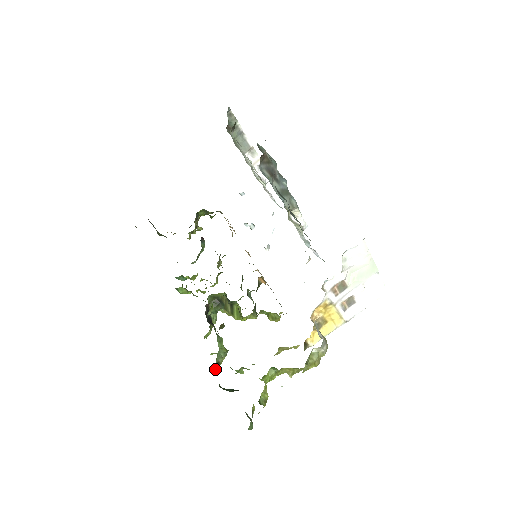
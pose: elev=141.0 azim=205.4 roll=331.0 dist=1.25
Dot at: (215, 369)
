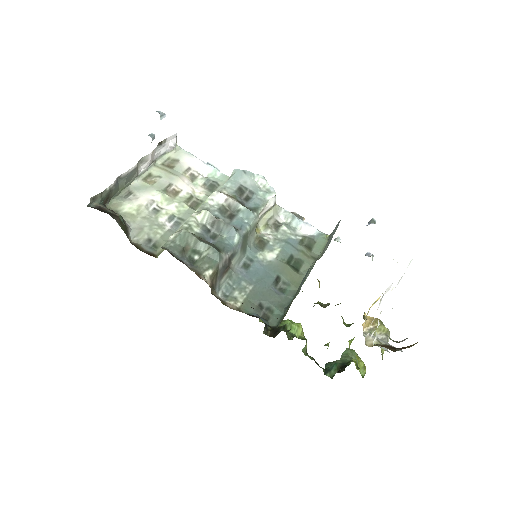
Dot at: occluded
